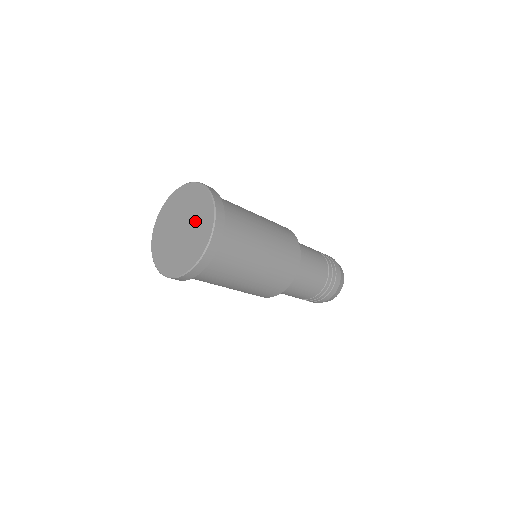
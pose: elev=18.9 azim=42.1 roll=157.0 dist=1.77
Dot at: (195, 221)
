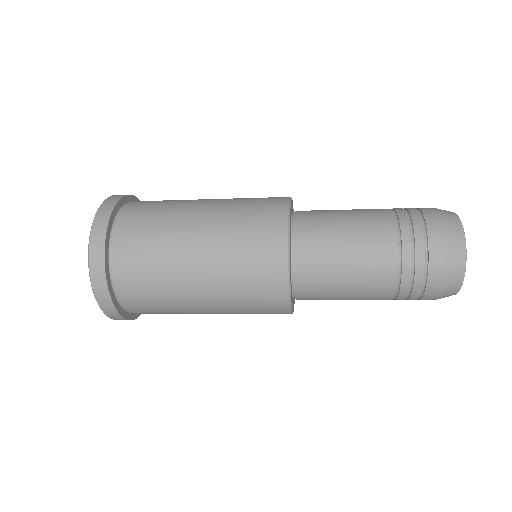
Dot at: occluded
